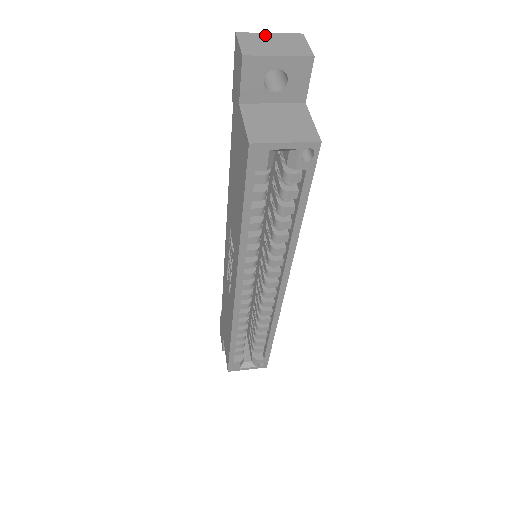
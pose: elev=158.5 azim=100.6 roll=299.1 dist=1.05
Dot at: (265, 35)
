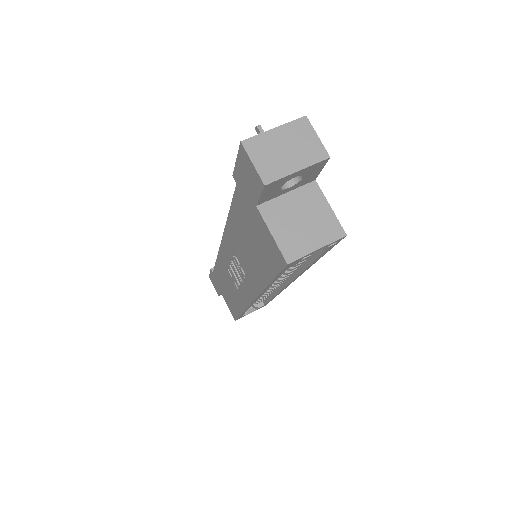
Dot at: (271, 135)
